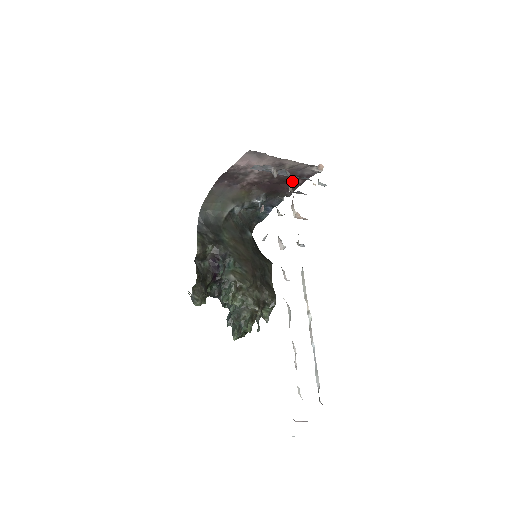
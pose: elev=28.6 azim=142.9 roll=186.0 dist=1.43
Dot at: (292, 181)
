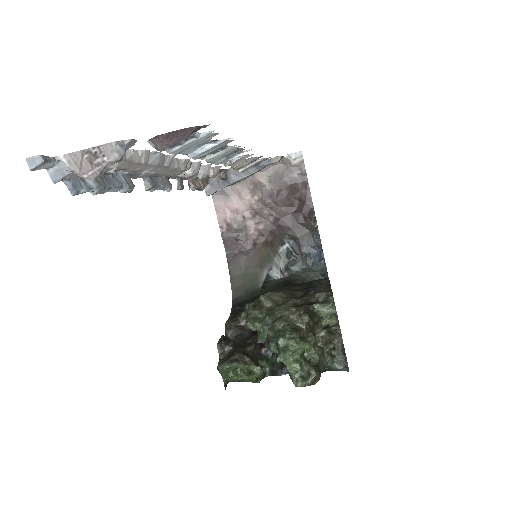
Dot at: (298, 199)
